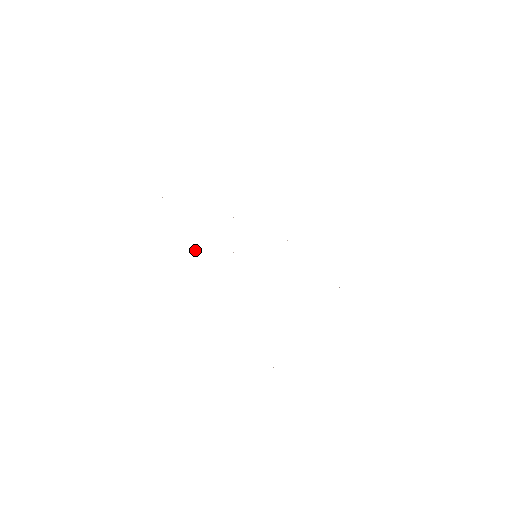
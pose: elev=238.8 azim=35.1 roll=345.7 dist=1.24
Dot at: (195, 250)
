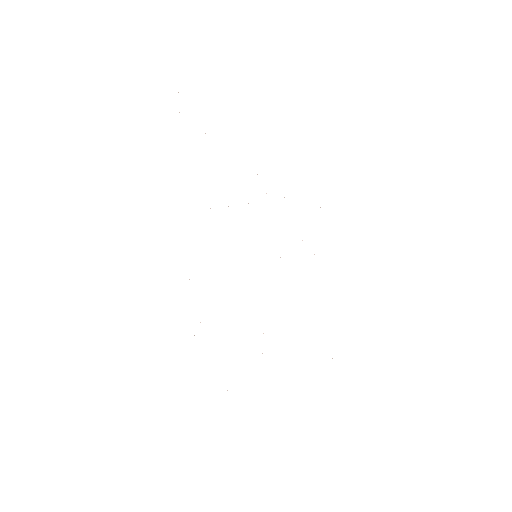
Dot at: occluded
